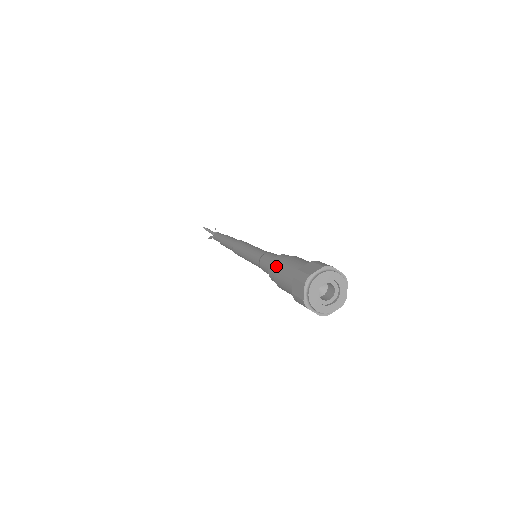
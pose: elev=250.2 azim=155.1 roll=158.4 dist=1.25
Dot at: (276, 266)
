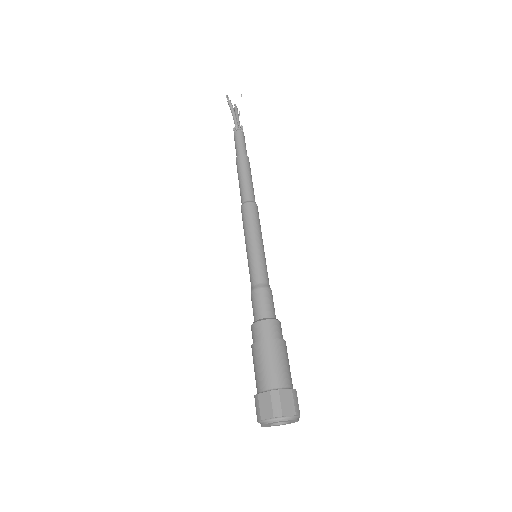
Dot at: (252, 346)
